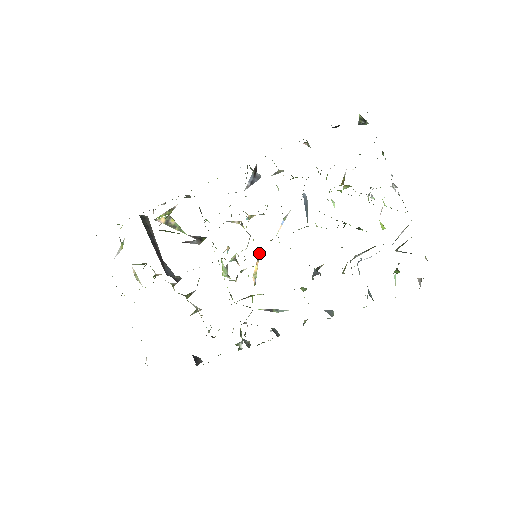
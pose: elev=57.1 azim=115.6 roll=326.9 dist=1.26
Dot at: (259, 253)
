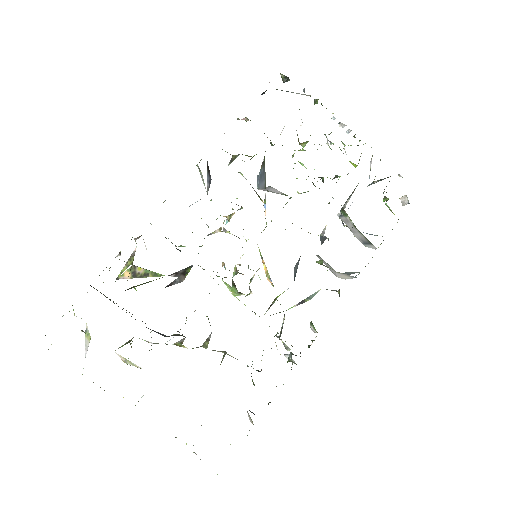
Dot at: (259, 250)
